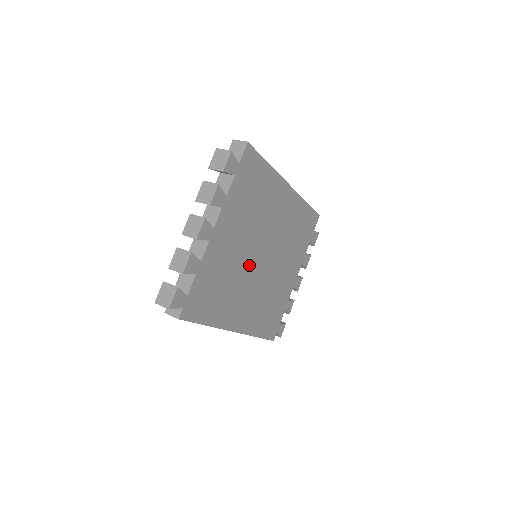
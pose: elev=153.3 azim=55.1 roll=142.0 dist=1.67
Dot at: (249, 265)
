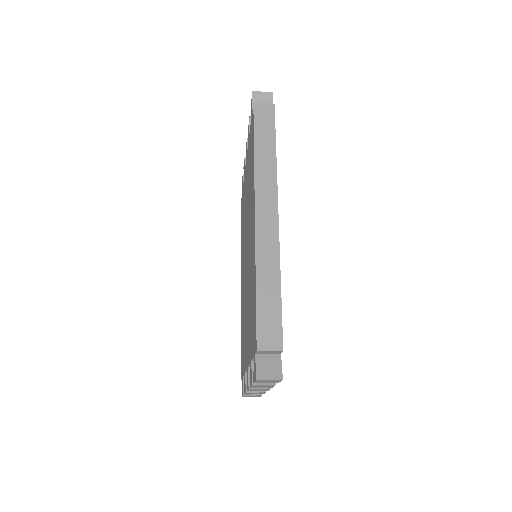
Dot at: occluded
